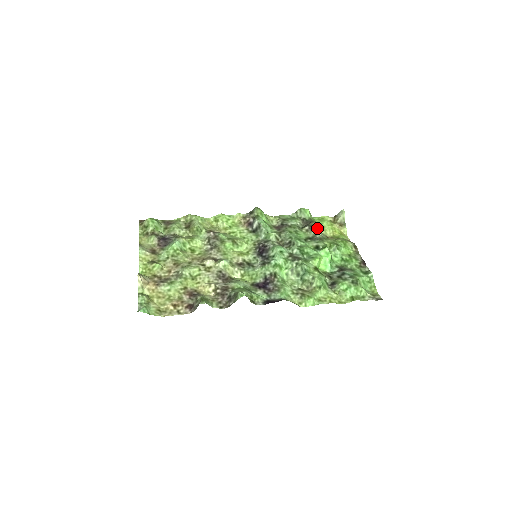
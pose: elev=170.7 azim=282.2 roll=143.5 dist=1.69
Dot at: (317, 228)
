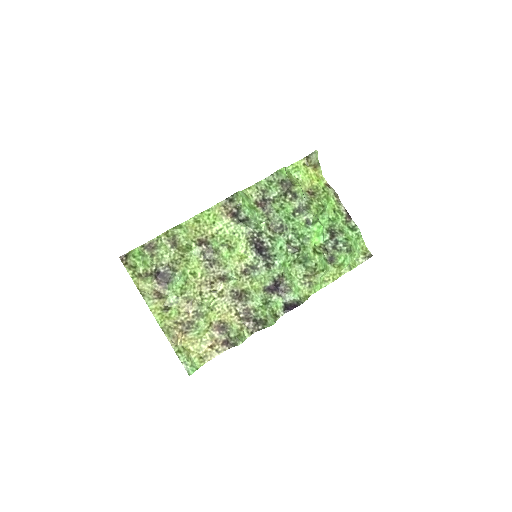
Dot at: (301, 195)
